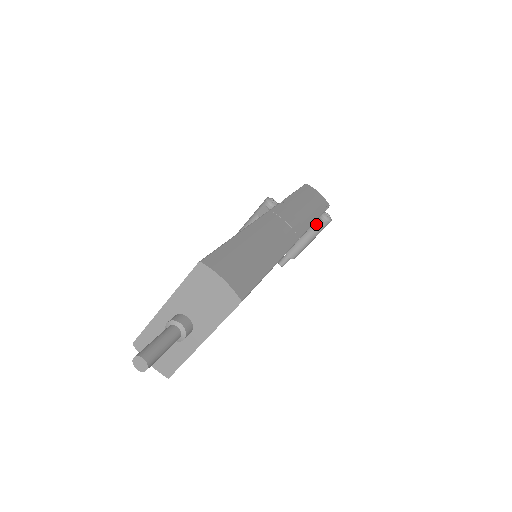
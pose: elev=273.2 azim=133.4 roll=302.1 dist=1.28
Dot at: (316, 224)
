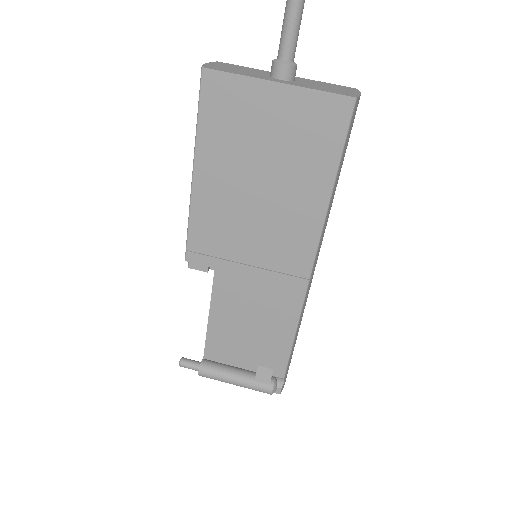
Dot at: (264, 371)
